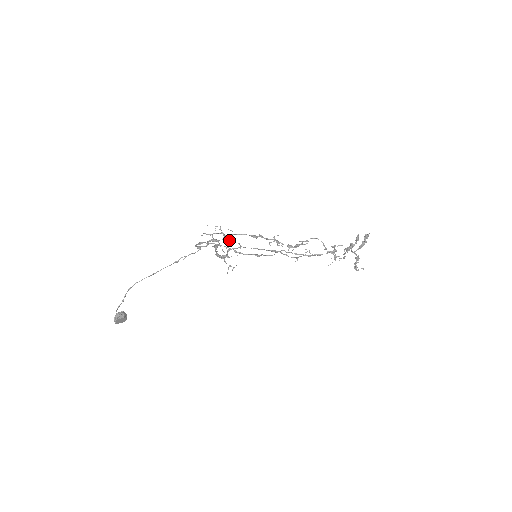
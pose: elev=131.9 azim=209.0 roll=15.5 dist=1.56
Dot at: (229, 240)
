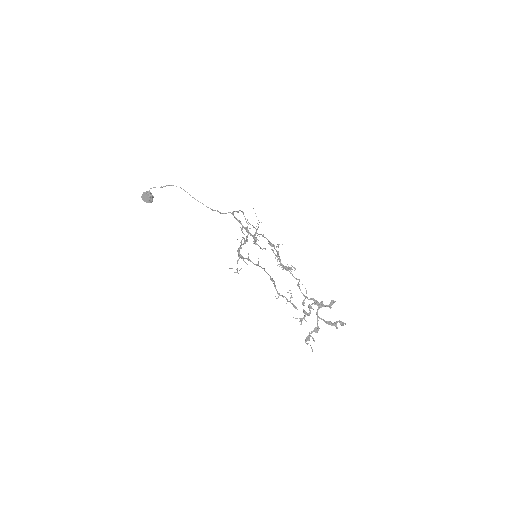
Dot at: occluded
